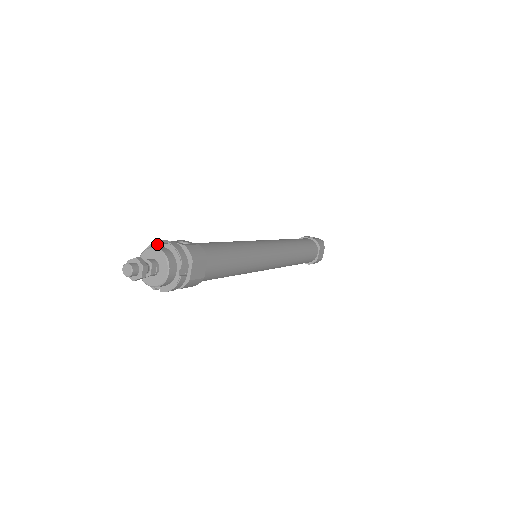
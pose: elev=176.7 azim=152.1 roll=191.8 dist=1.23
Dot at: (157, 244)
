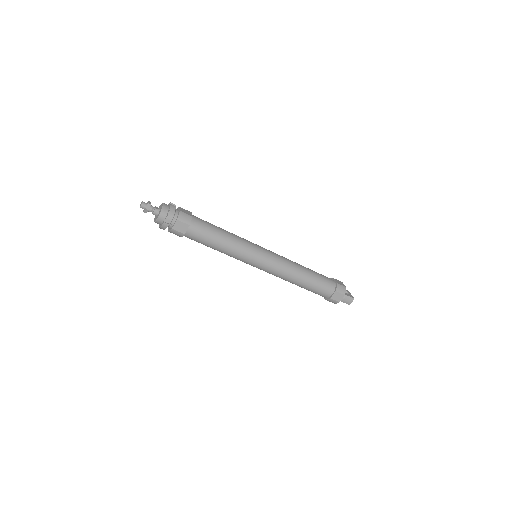
Dot at: occluded
